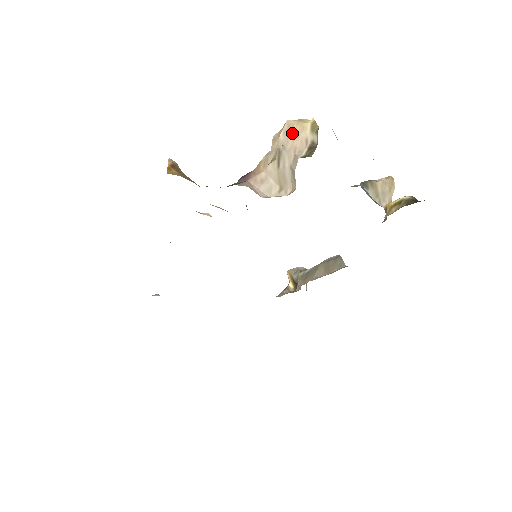
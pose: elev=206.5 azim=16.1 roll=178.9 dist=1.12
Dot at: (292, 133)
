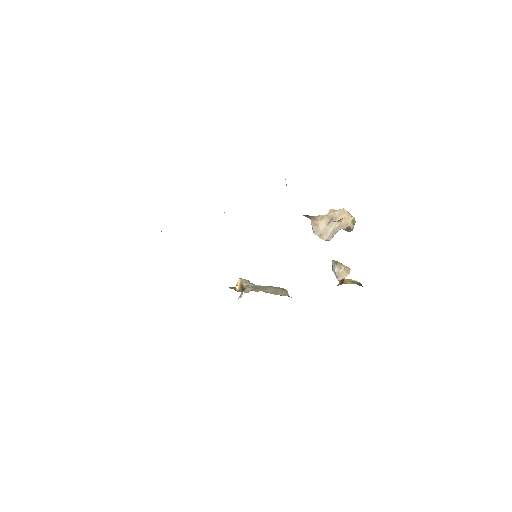
Dot at: (343, 215)
